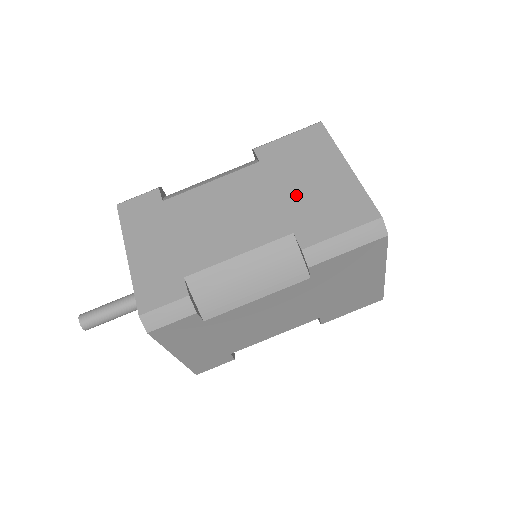
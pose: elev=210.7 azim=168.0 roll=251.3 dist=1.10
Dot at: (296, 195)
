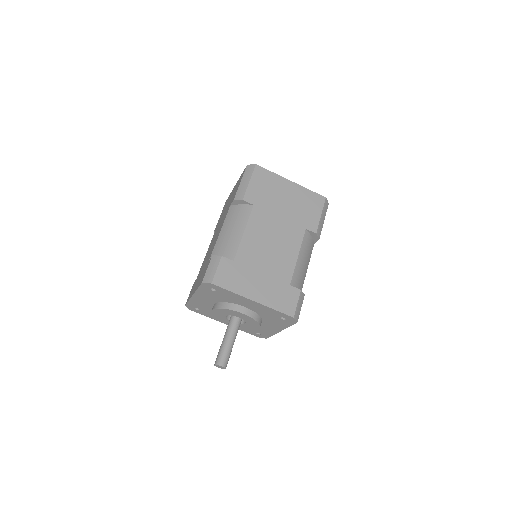
Dot at: (288, 211)
